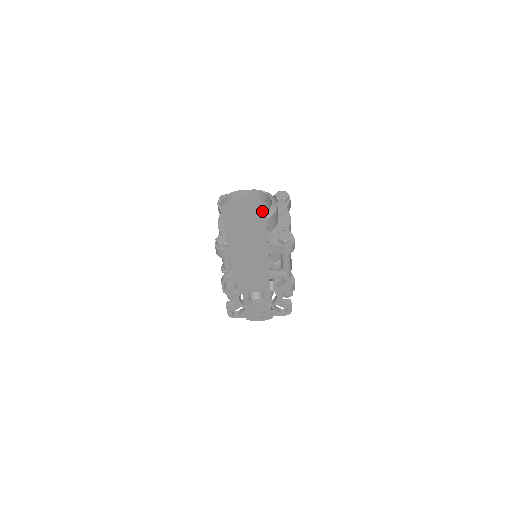
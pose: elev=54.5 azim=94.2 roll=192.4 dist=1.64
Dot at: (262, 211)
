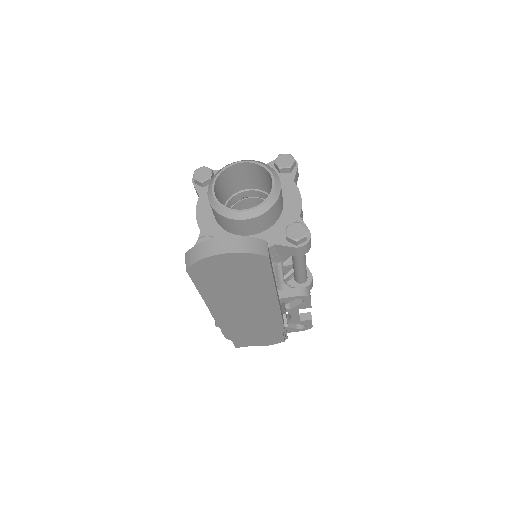
Dot at: (263, 267)
